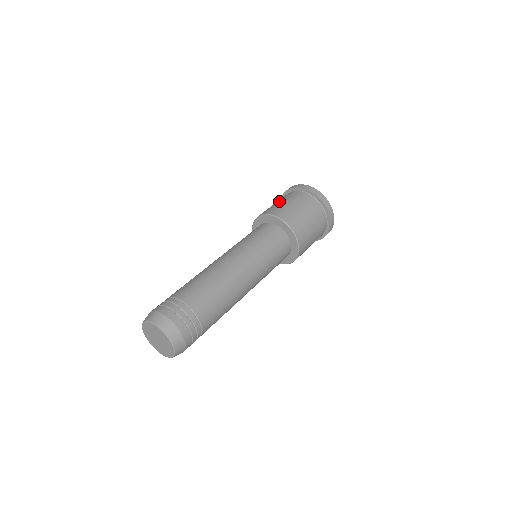
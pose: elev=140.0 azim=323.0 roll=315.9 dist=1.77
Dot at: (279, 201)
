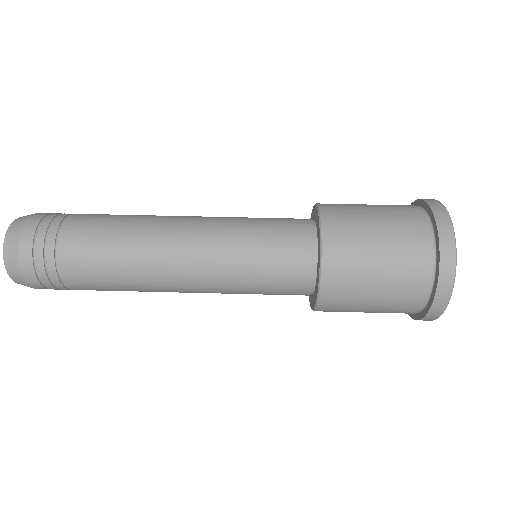
Dot at: occluded
